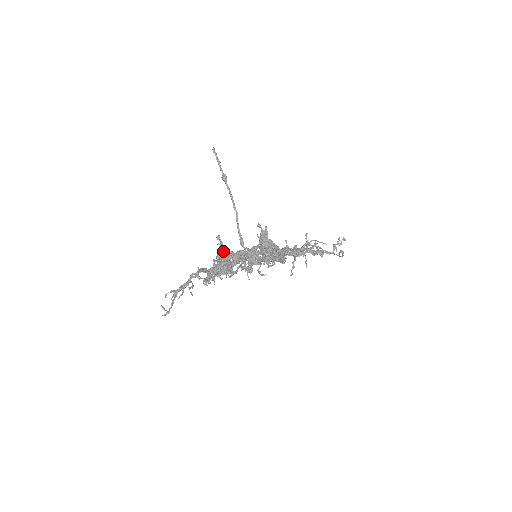
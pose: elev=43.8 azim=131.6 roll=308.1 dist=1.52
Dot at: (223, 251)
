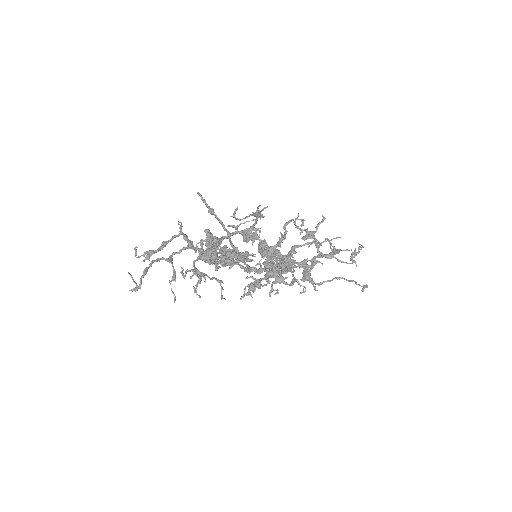
Dot at: occluded
